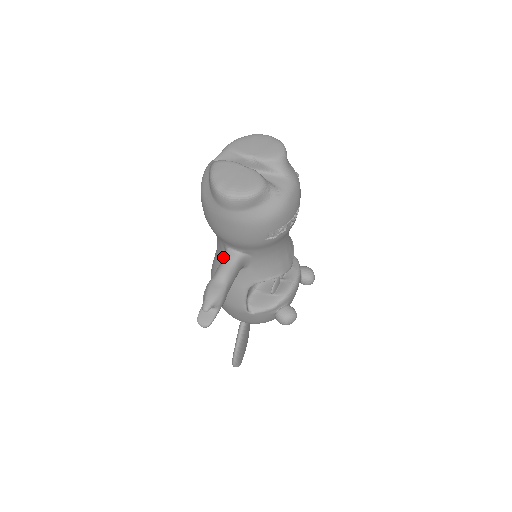
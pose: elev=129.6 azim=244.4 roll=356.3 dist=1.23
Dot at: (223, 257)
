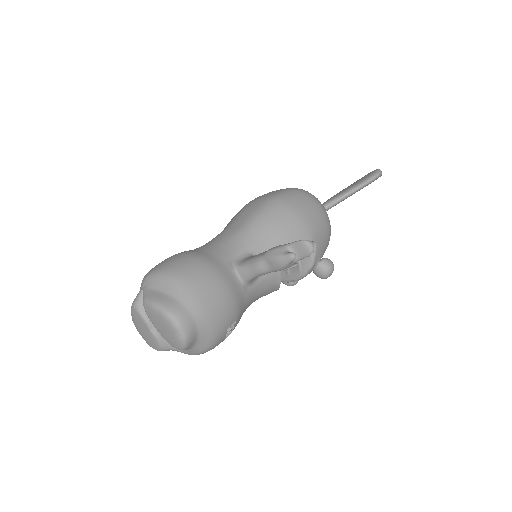
Dot at: occluded
